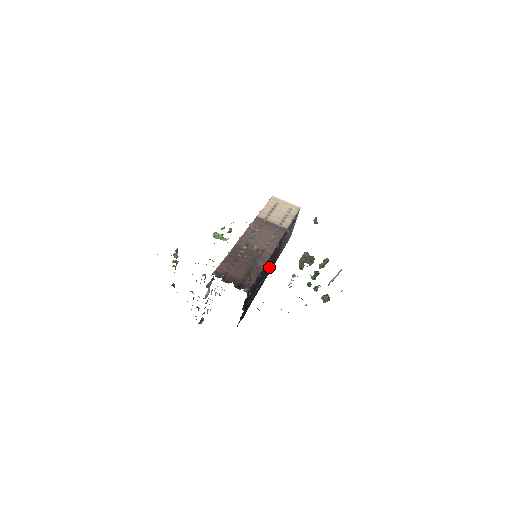
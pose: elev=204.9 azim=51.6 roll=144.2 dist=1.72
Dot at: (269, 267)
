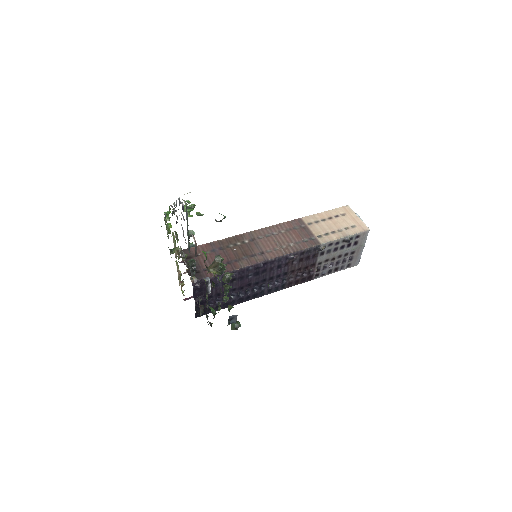
Dot at: (281, 278)
